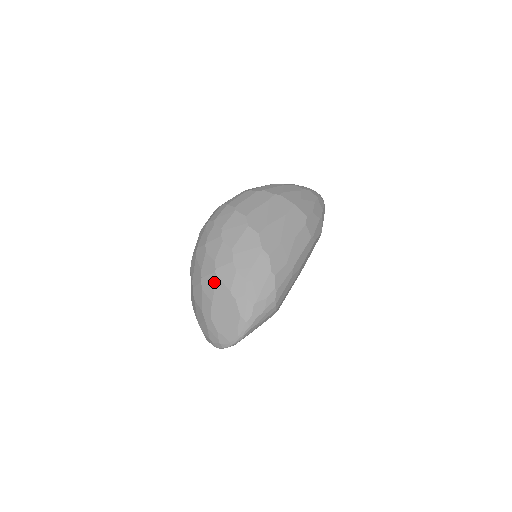
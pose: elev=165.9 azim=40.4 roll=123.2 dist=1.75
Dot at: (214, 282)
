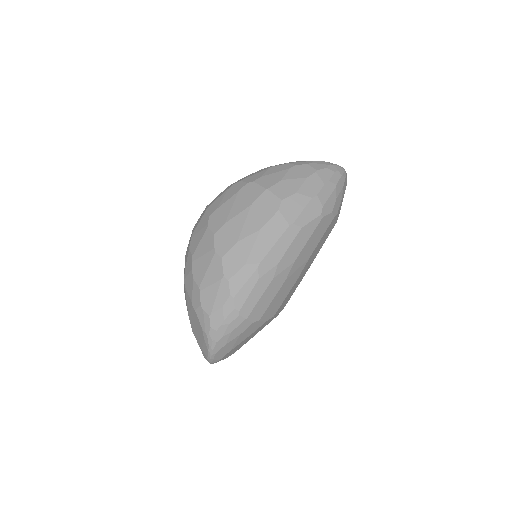
Dot at: (185, 293)
